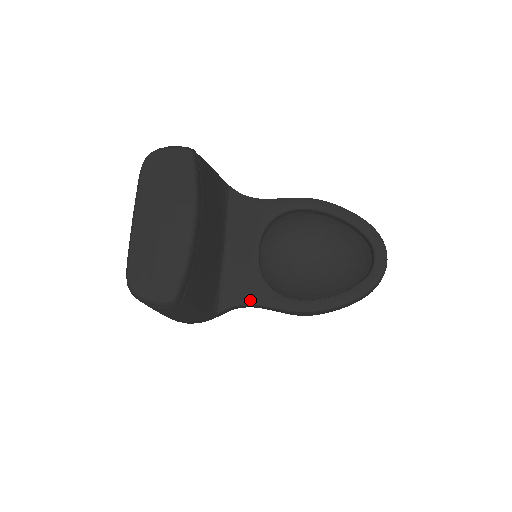
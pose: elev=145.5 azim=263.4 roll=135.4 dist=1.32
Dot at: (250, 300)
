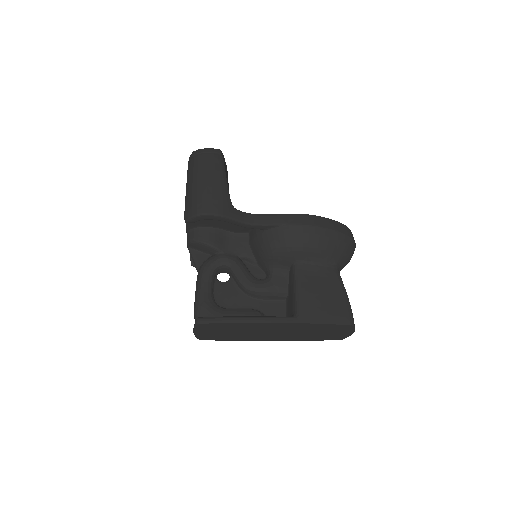
Dot at: (259, 216)
